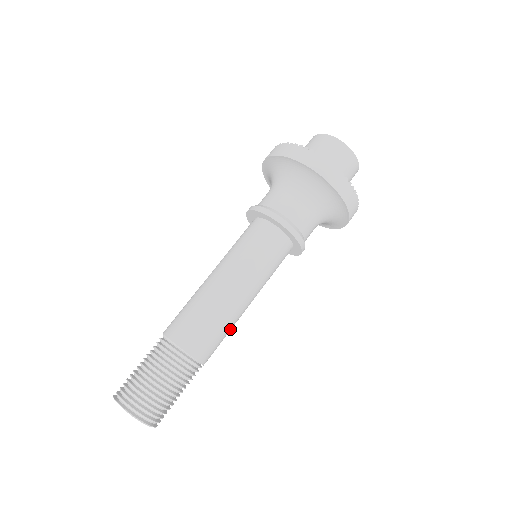
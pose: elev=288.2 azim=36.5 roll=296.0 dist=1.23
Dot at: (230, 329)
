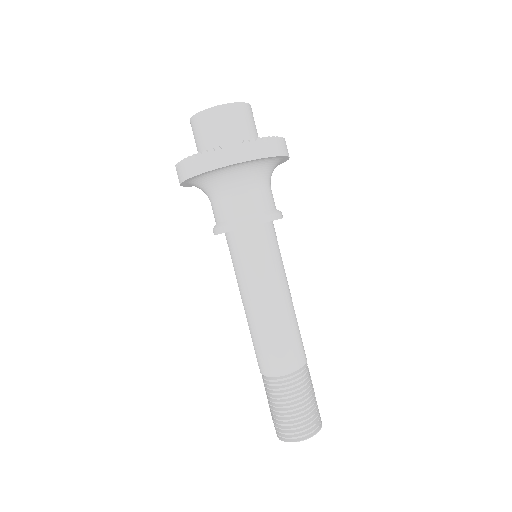
Dot at: occluded
